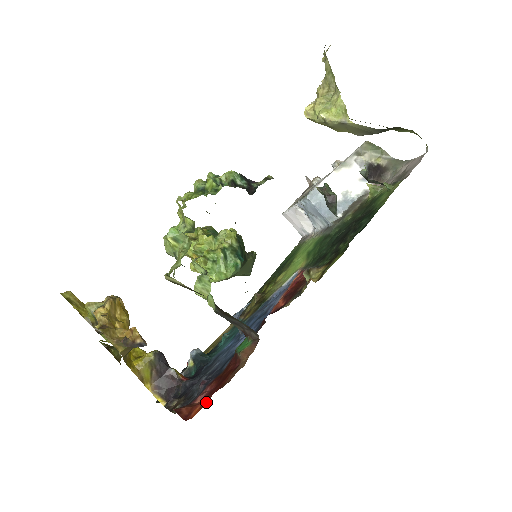
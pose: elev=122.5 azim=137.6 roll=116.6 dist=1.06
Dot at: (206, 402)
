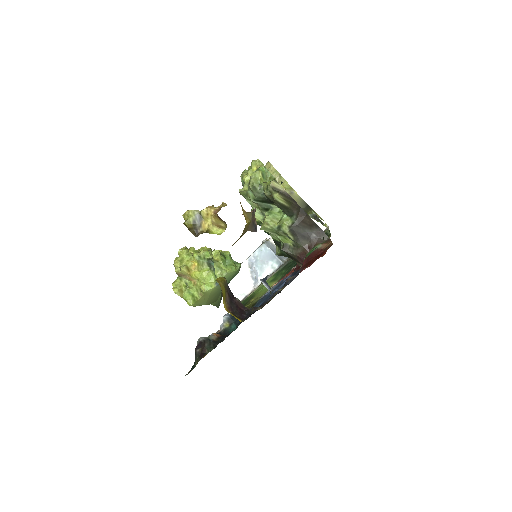
Dot at: (325, 253)
